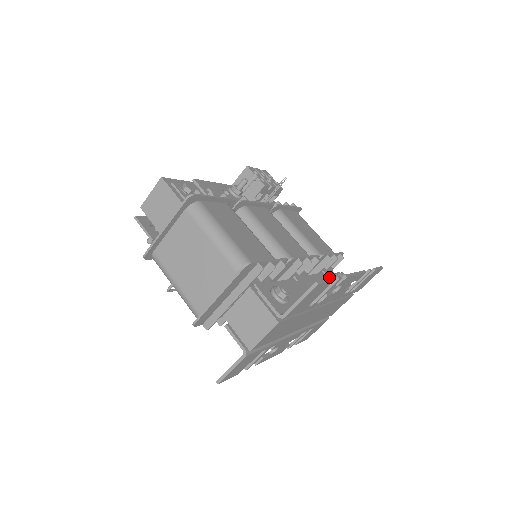
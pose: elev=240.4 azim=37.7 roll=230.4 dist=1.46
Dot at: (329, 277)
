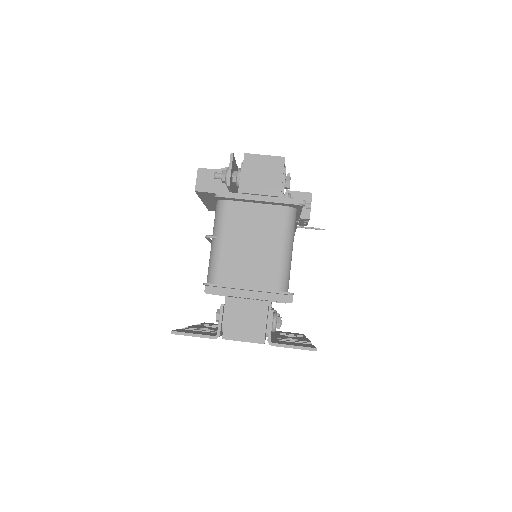
Dot at: occluded
